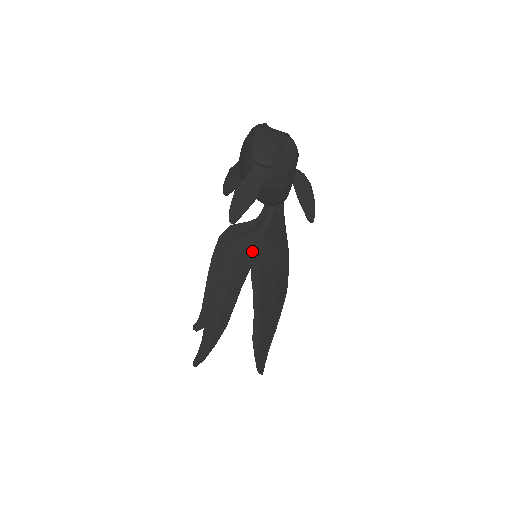
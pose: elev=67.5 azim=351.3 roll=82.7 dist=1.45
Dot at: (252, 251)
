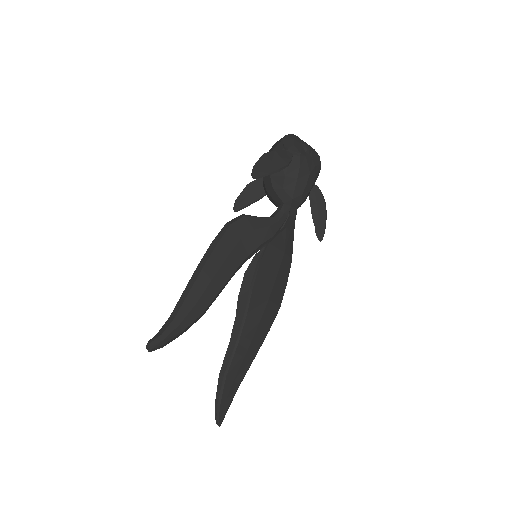
Dot at: (258, 236)
